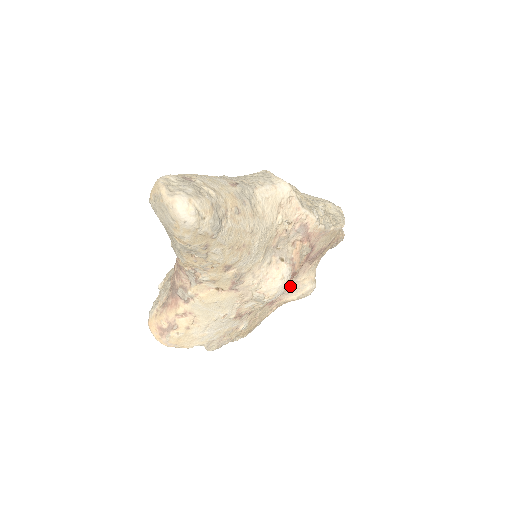
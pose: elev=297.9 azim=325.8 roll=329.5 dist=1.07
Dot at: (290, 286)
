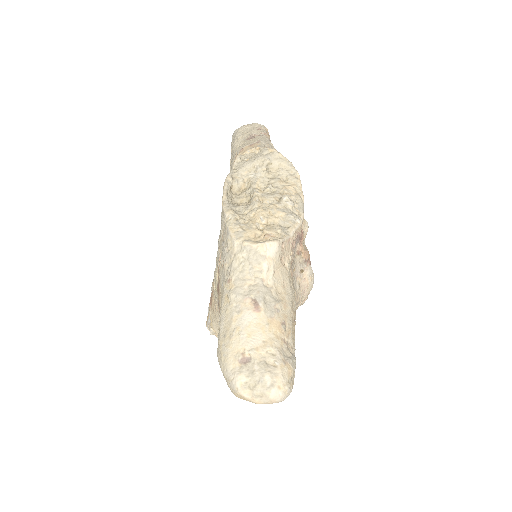
Dot at: occluded
